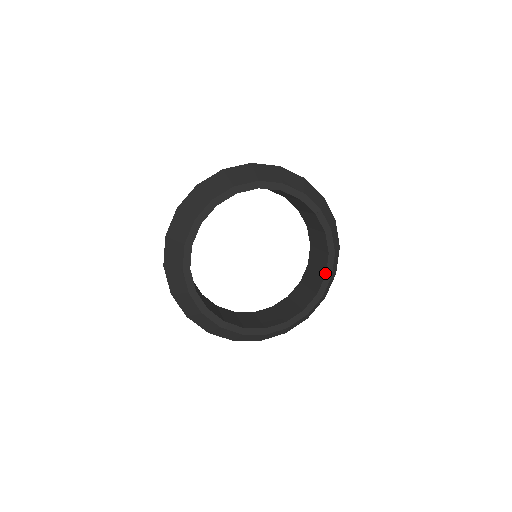
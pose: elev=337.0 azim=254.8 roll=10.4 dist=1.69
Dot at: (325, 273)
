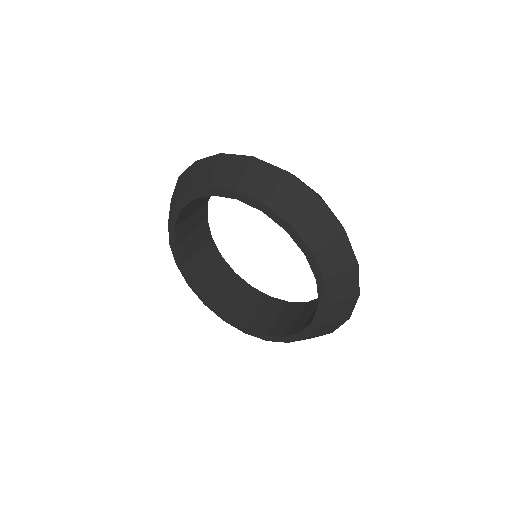
Dot at: (302, 330)
